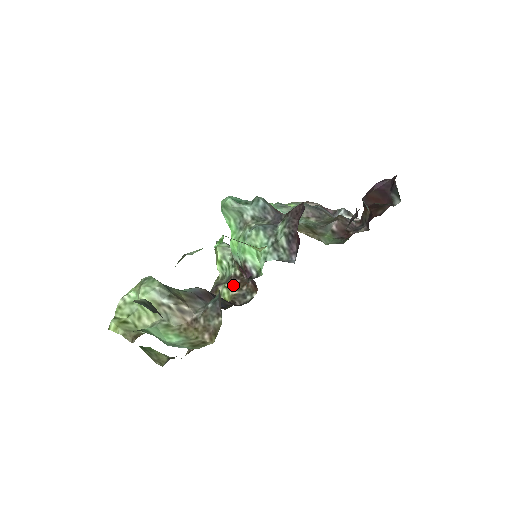
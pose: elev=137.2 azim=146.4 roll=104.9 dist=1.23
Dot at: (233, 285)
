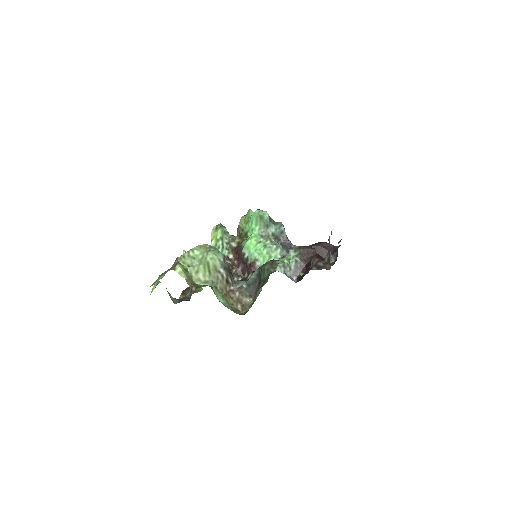
Dot at: occluded
